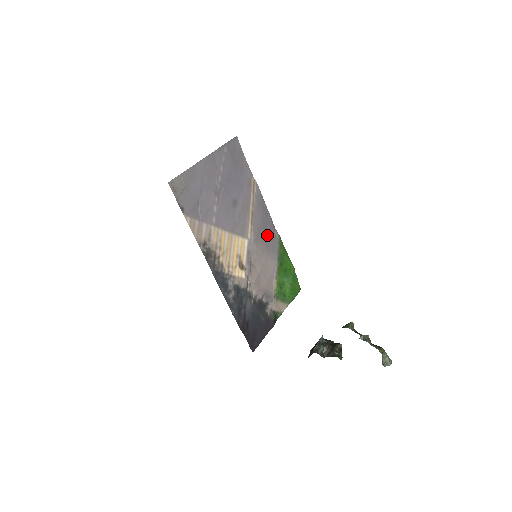
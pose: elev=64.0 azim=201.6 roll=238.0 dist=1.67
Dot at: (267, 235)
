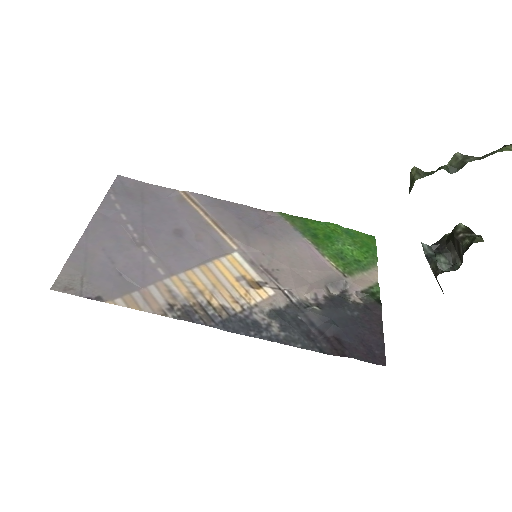
Dot at: (260, 226)
